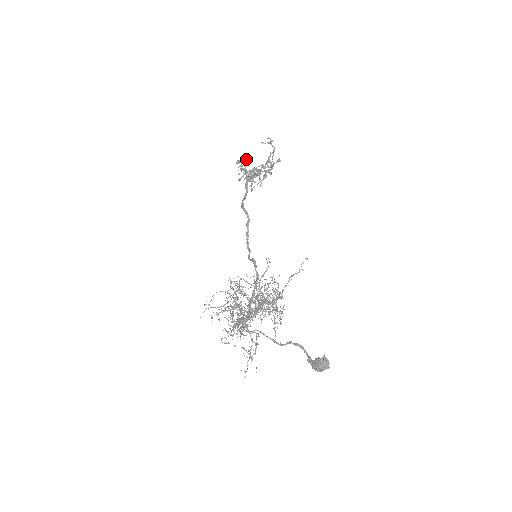
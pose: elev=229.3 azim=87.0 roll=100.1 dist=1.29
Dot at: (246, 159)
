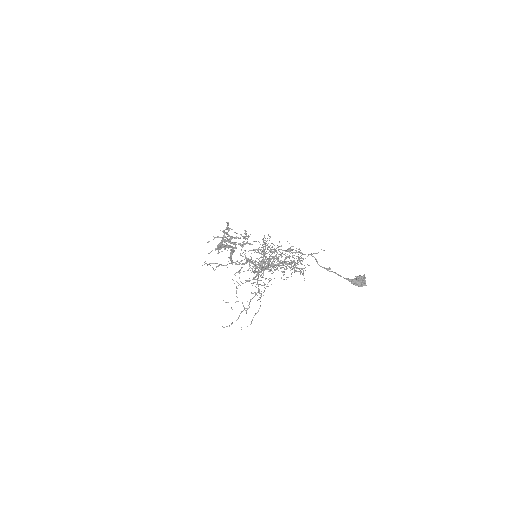
Dot at: occluded
